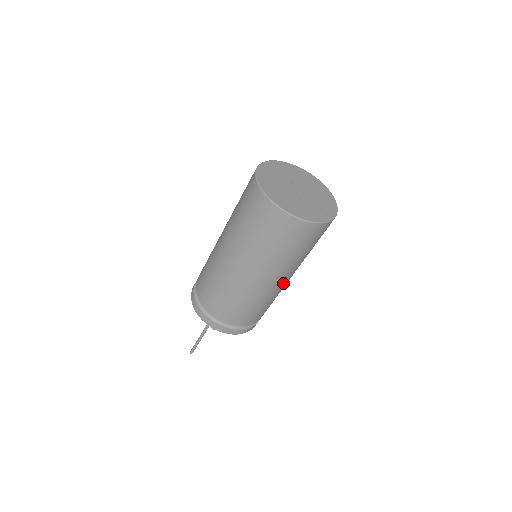
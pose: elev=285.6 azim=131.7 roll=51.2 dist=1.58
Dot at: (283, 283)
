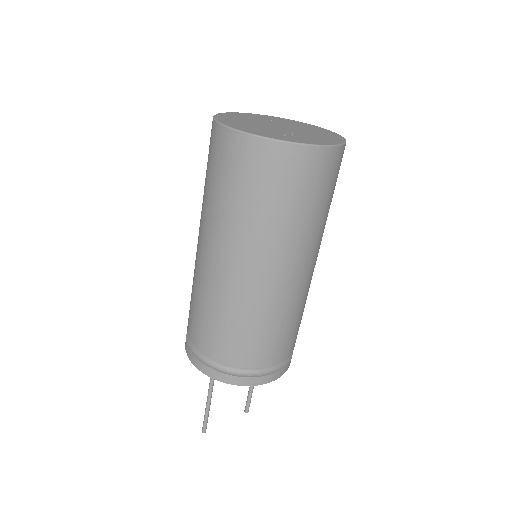
Dot at: (253, 278)
